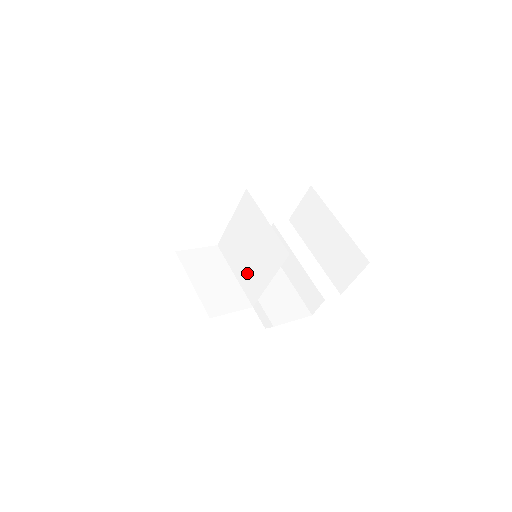
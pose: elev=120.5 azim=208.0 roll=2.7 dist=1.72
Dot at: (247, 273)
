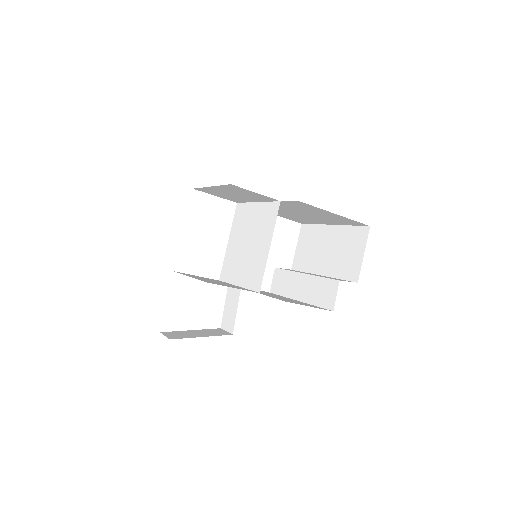
Dot at: (249, 268)
